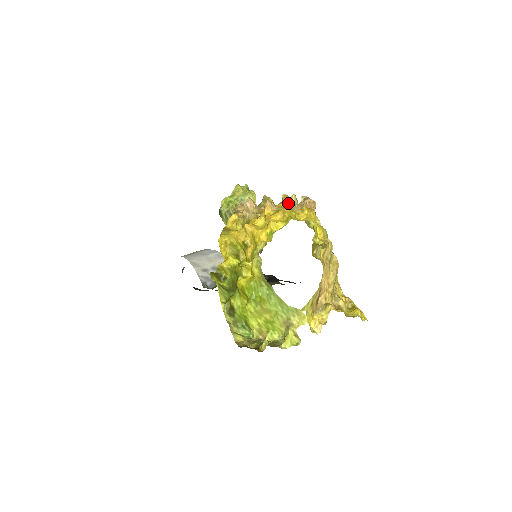
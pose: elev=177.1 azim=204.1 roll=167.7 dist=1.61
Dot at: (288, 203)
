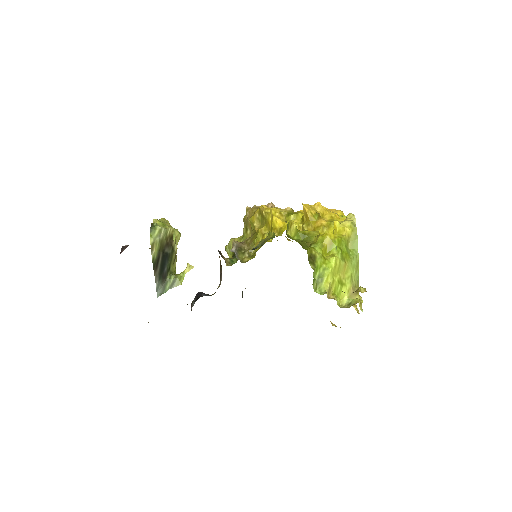
Dot at: occluded
